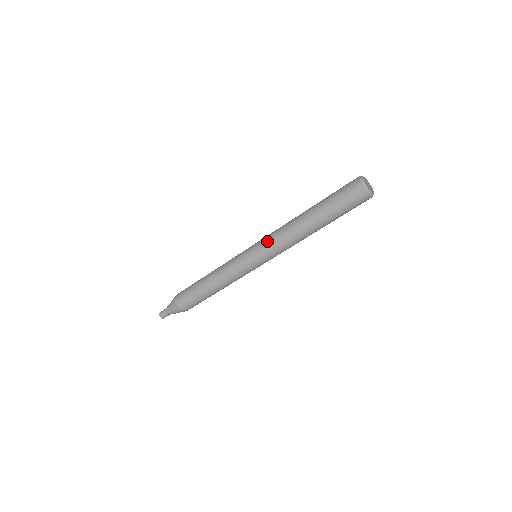
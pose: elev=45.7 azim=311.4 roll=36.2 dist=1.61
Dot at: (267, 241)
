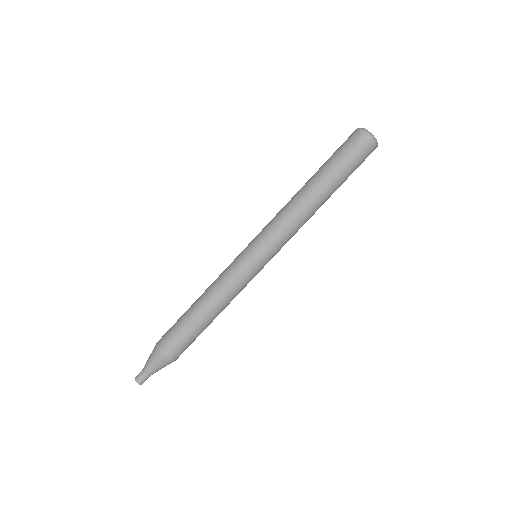
Dot at: (273, 233)
